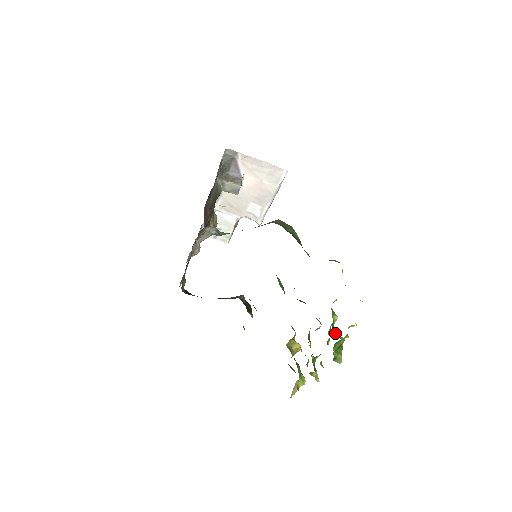
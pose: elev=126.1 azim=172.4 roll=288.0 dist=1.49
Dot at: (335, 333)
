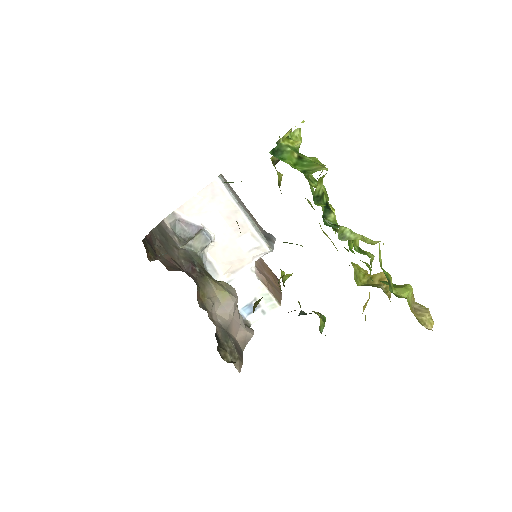
Dot at: occluded
